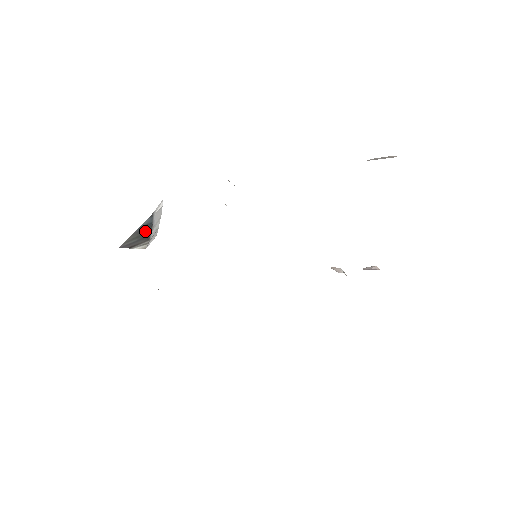
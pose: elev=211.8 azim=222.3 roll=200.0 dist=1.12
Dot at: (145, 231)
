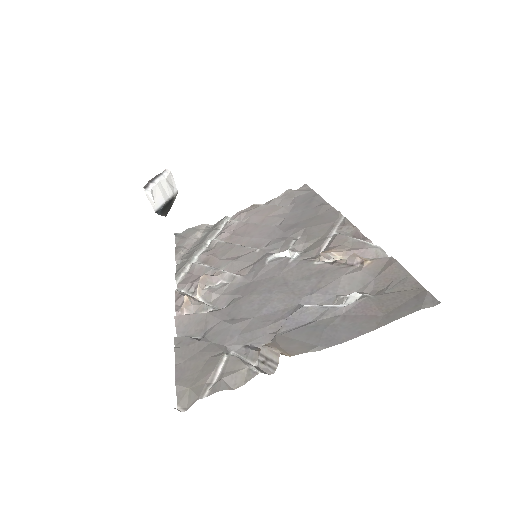
Dot at: (165, 207)
